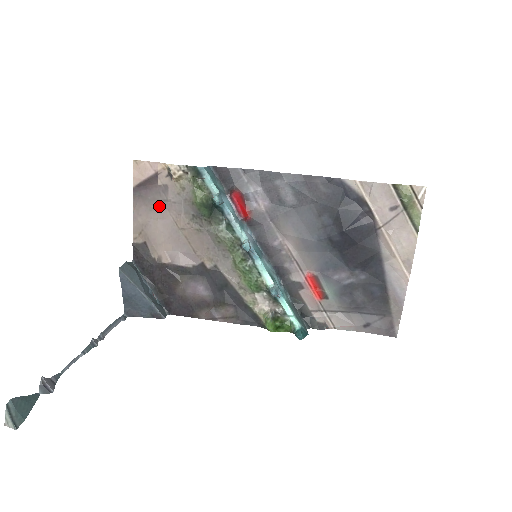
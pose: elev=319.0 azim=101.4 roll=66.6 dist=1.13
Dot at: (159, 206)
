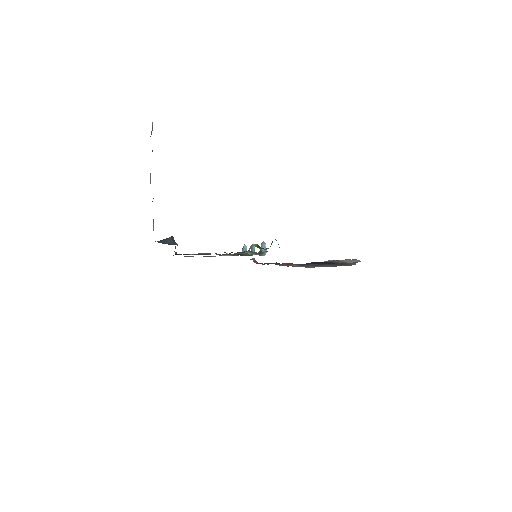
Dot at: occluded
